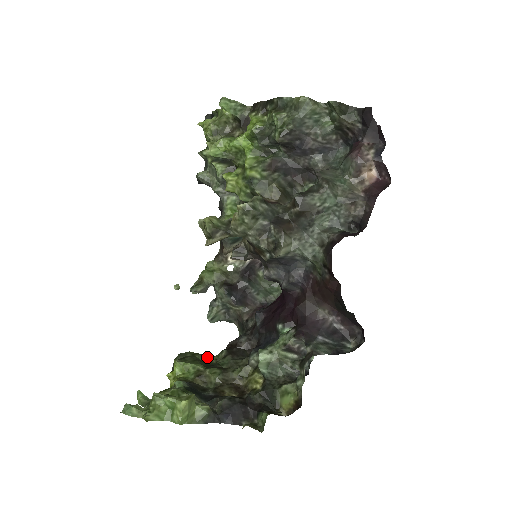
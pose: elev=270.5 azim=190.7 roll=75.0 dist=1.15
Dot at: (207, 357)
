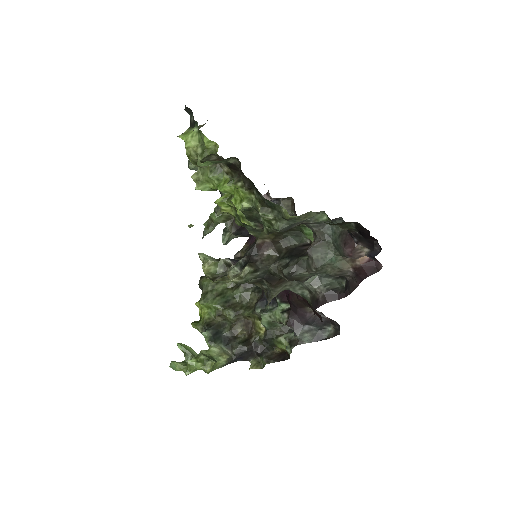
Dot at: (224, 284)
